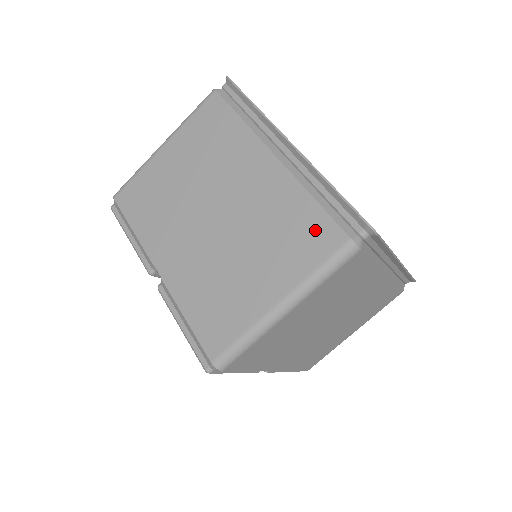
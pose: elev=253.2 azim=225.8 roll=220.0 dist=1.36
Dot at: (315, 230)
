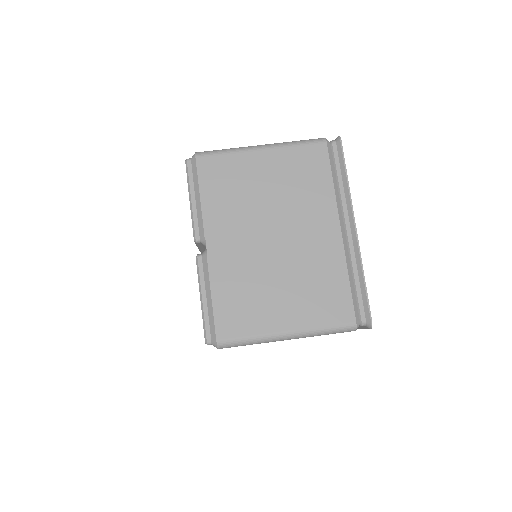
Dot at: (338, 301)
